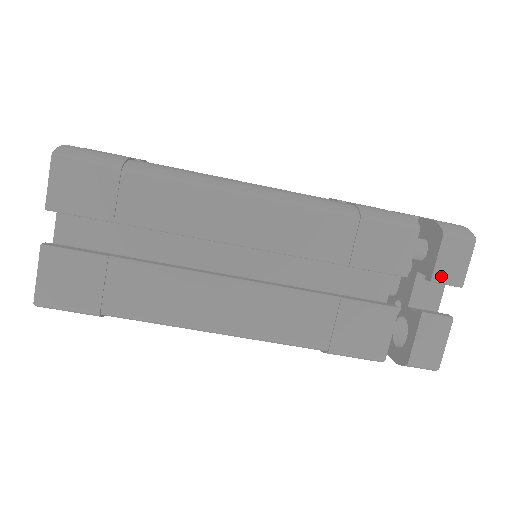
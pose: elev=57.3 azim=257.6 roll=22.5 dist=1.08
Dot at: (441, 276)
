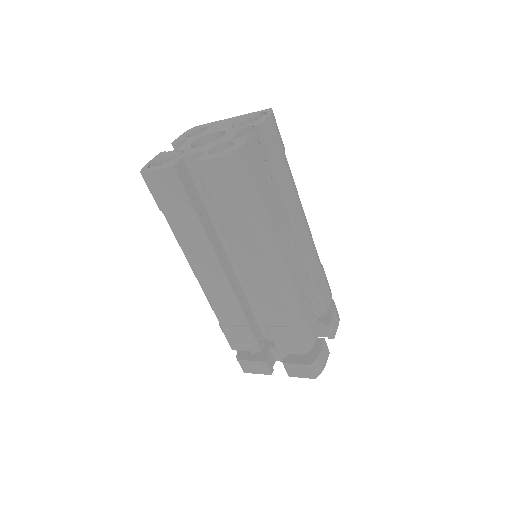
Dot at: (288, 367)
